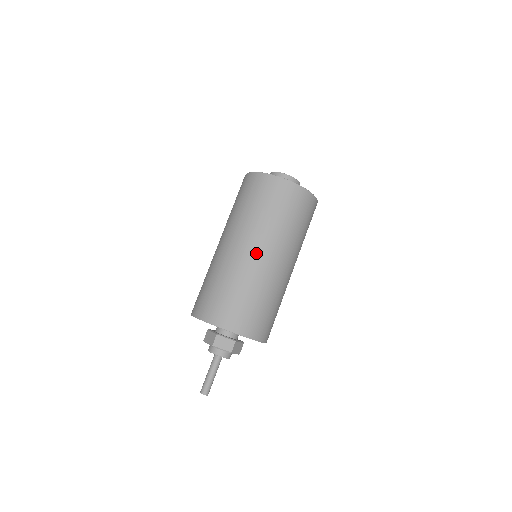
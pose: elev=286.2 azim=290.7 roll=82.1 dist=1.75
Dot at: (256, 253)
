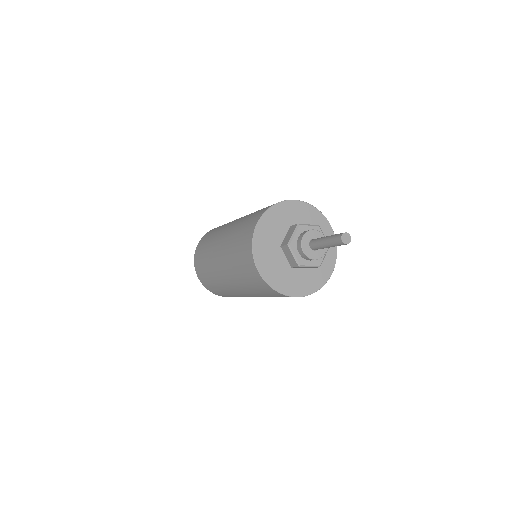
Dot at: occluded
